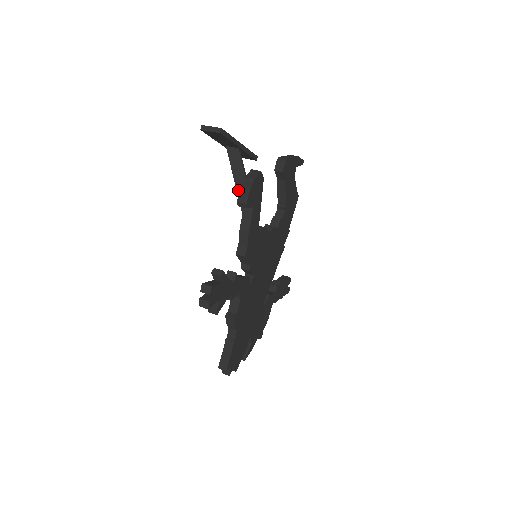
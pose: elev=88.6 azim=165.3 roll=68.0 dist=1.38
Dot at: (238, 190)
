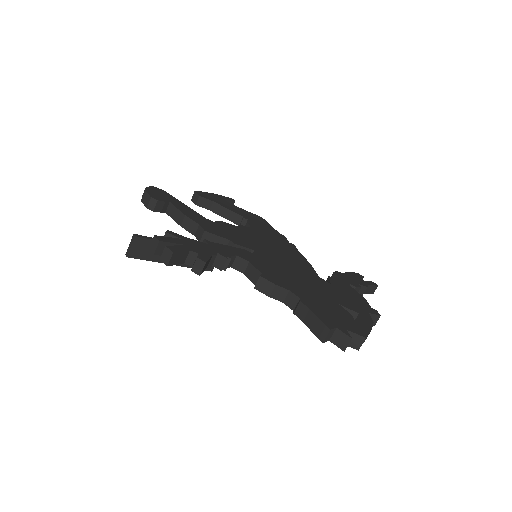
Dot at: occluded
